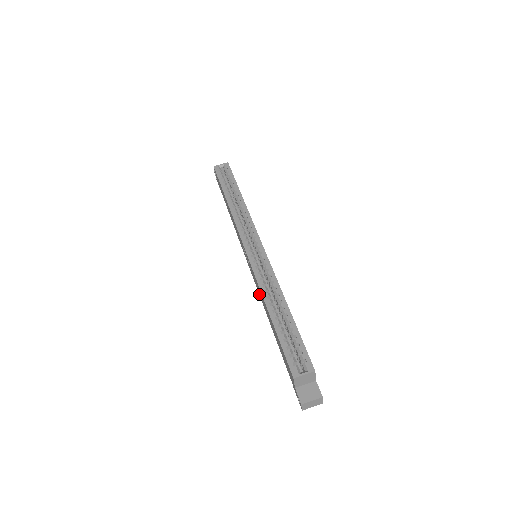
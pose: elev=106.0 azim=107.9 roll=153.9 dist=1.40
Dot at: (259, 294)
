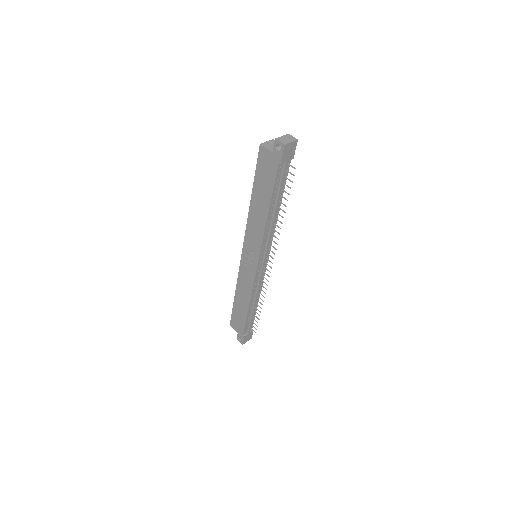
Dot at: (260, 239)
